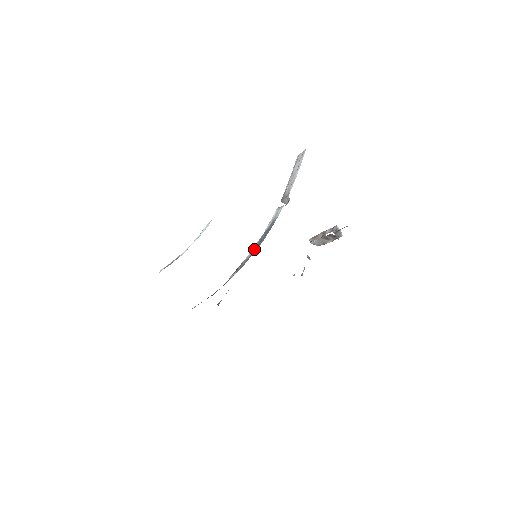
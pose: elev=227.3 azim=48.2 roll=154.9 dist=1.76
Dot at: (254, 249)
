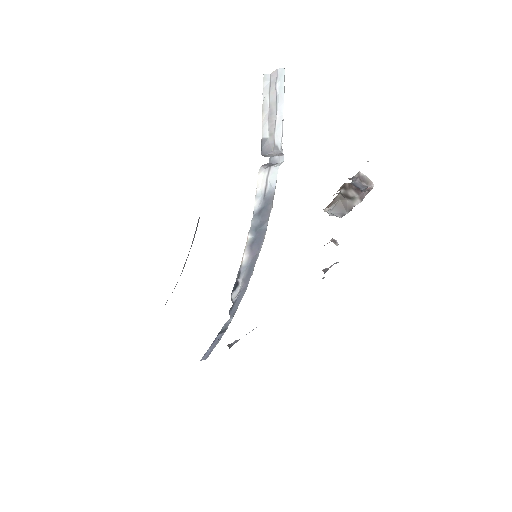
Dot at: (252, 246)
